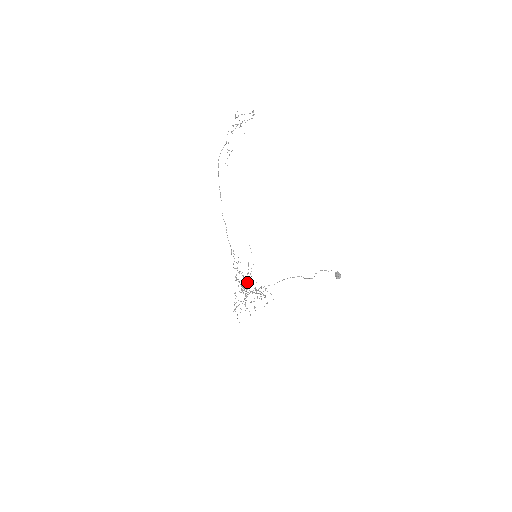
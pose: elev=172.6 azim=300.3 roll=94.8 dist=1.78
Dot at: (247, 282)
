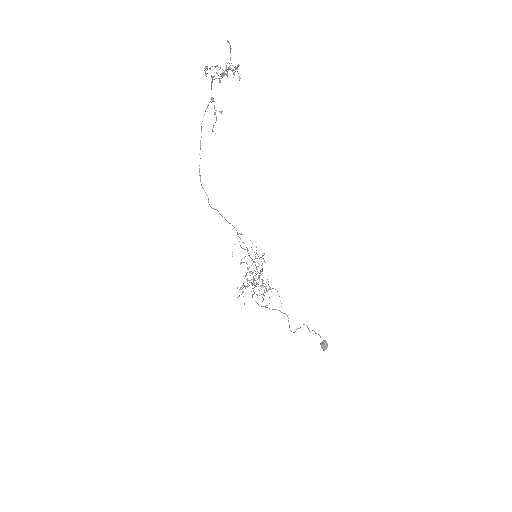
Dot at: occluded
